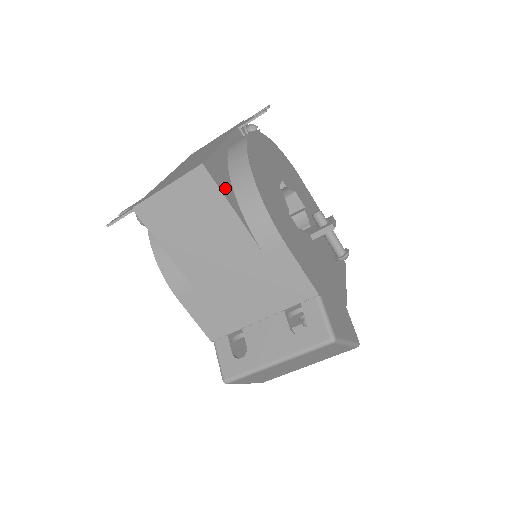
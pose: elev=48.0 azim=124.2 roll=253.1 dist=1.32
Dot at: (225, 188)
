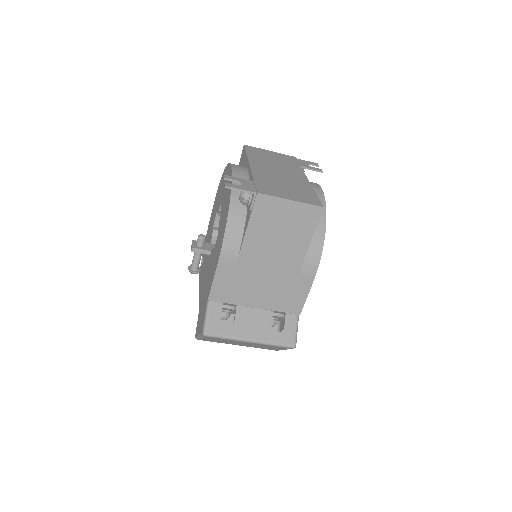
Dot at: occluded
